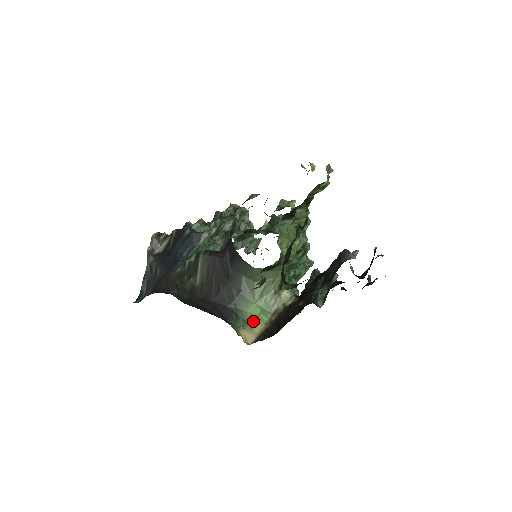
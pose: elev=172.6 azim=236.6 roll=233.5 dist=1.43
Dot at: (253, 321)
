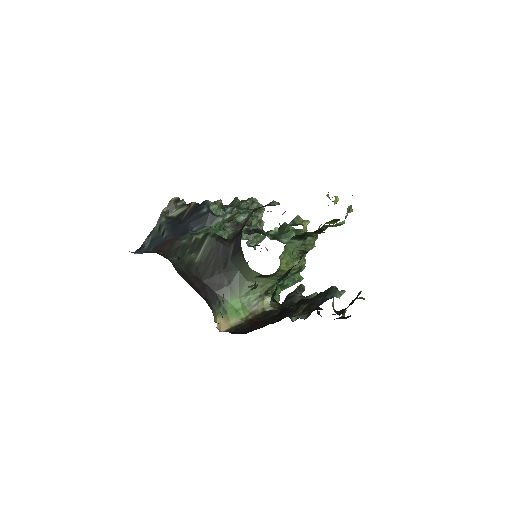
Dot at: (232, 313)
